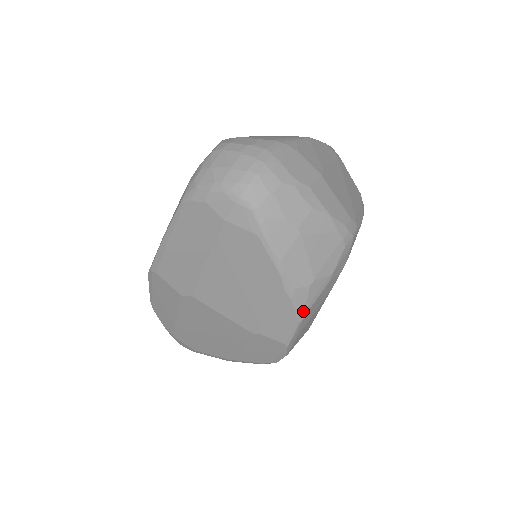
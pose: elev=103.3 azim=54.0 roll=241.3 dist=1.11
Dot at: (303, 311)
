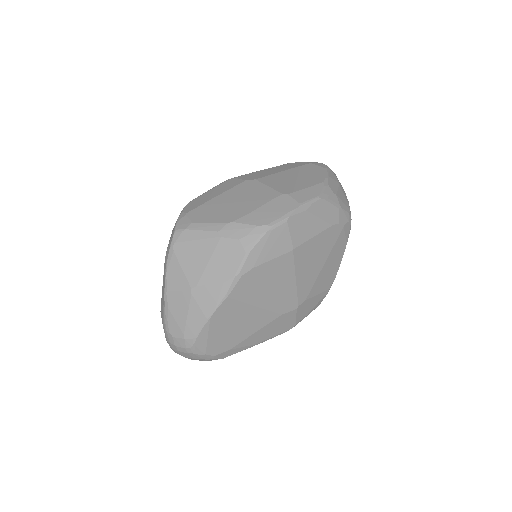
Dot at: (324, 196)
